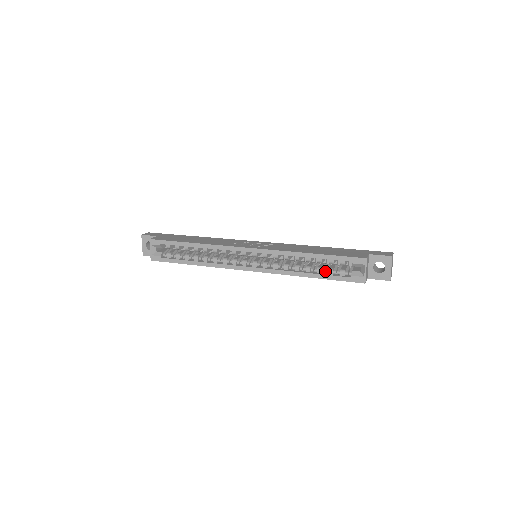
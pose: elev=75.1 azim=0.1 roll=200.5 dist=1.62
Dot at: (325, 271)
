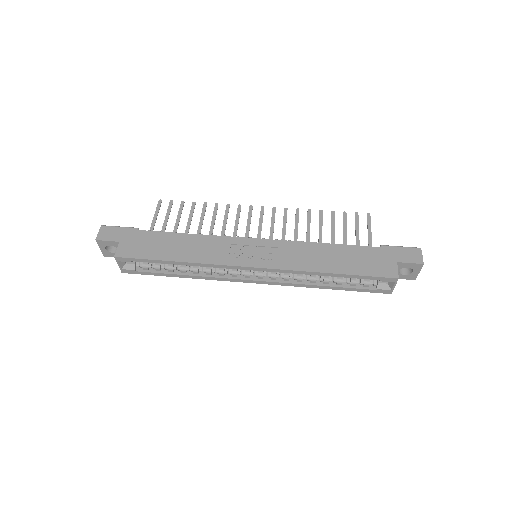
Dot at: (345, 279)
